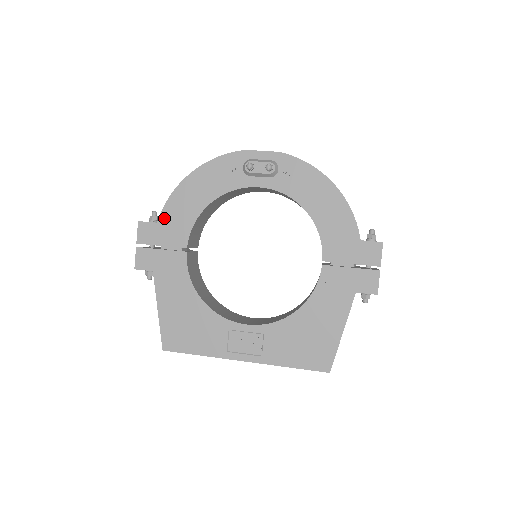
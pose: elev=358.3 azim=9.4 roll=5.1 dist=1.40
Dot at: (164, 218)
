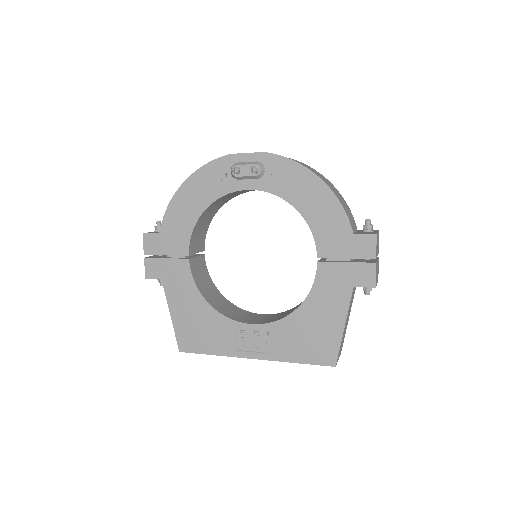
Dot at: (165, 228)
